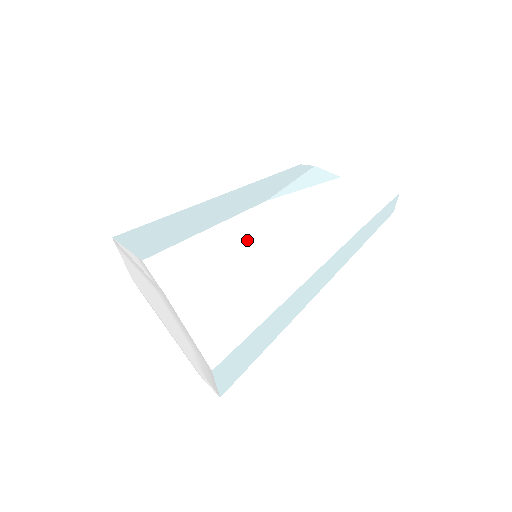
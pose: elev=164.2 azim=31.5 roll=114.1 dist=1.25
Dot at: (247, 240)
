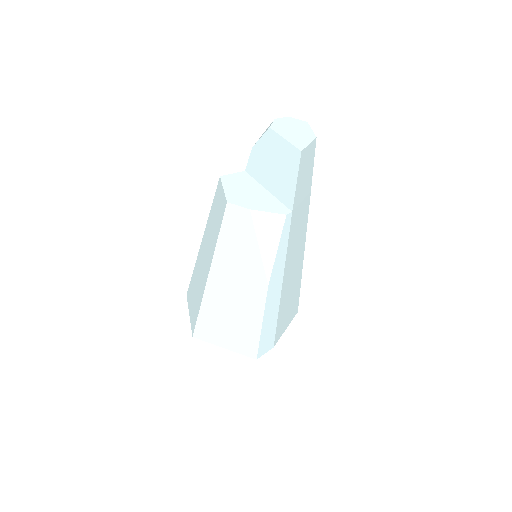
Dot at: (278, 302)
